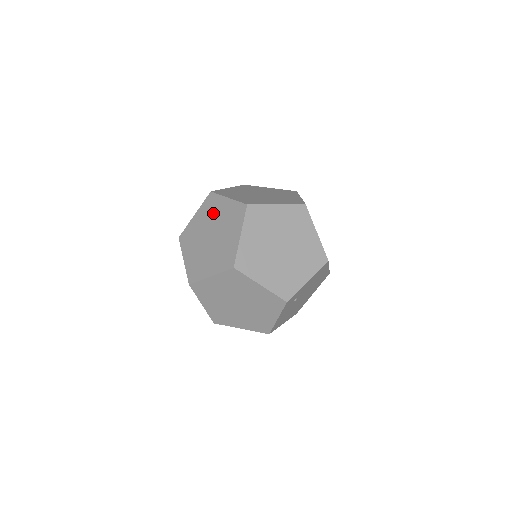
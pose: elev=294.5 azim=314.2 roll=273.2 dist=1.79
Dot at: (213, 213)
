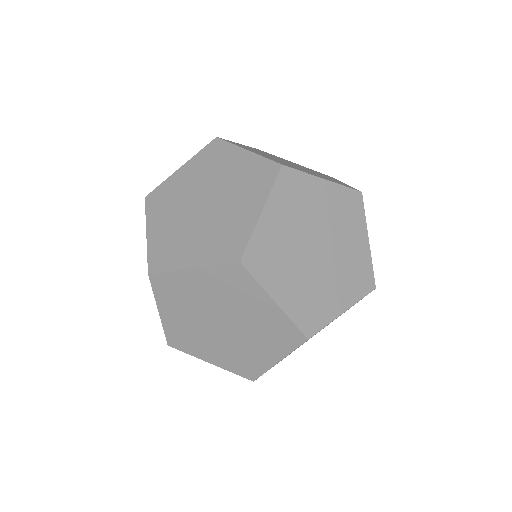
Dot at: (176, 195)
